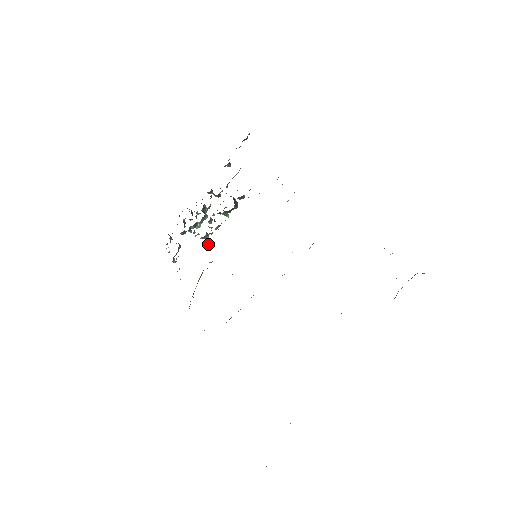
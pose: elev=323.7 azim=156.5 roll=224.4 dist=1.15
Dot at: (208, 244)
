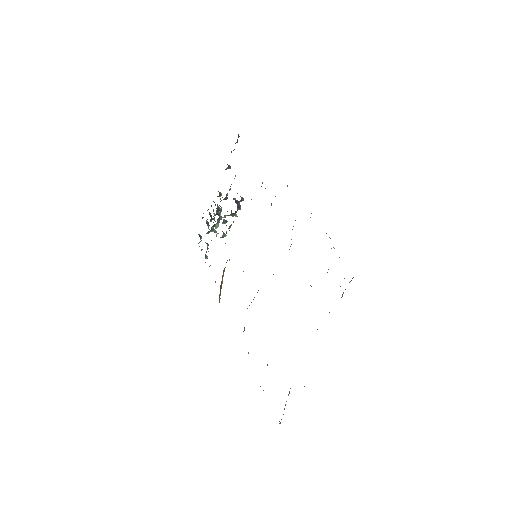
Dot at: (225, 243)
